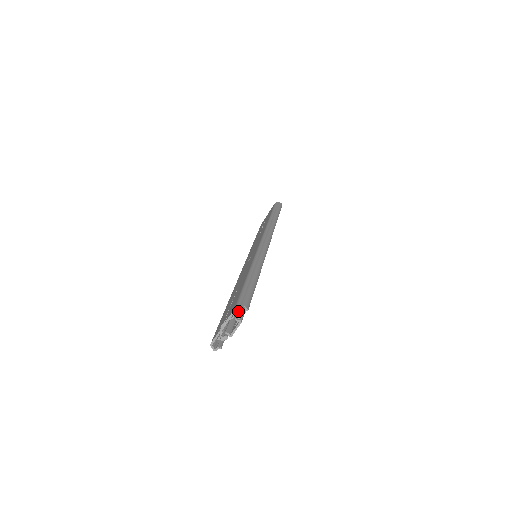
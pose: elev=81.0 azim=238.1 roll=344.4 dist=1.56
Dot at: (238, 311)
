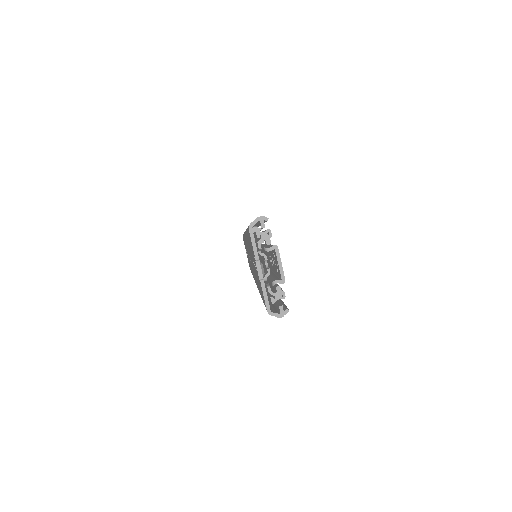
Dot at: (259, 234)
